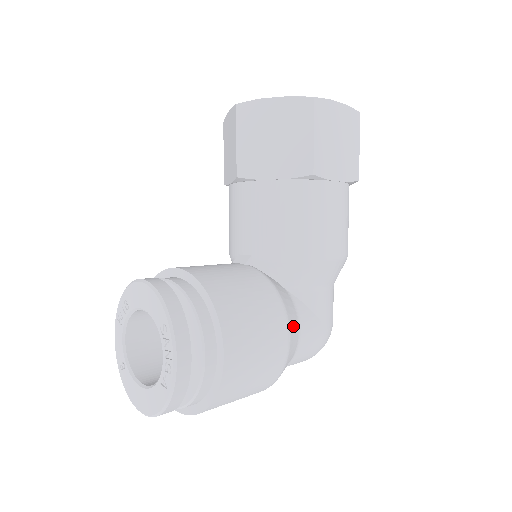
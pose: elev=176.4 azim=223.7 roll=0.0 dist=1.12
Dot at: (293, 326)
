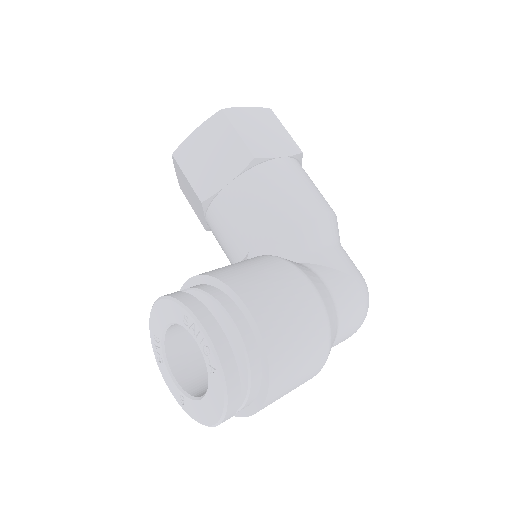
Dot at: (314, 279)
